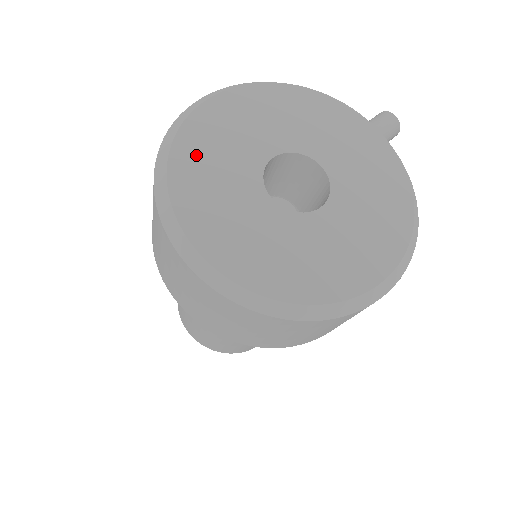
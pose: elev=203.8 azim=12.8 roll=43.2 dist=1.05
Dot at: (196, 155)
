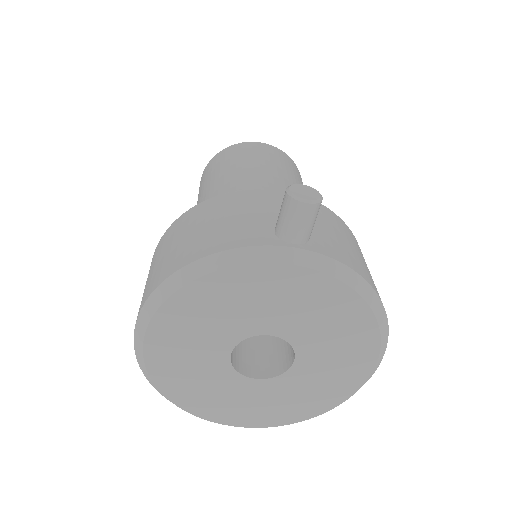
Dot at: (181, 388)
